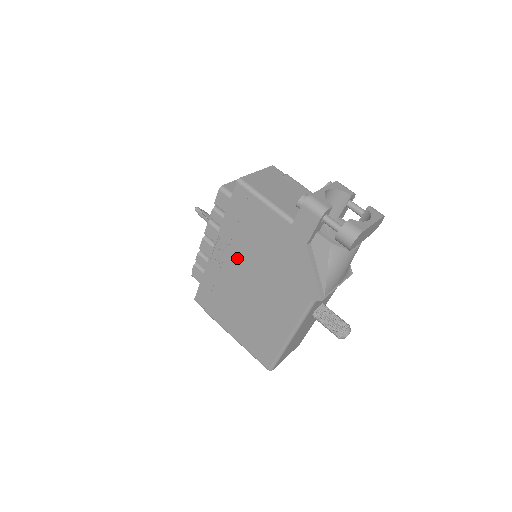
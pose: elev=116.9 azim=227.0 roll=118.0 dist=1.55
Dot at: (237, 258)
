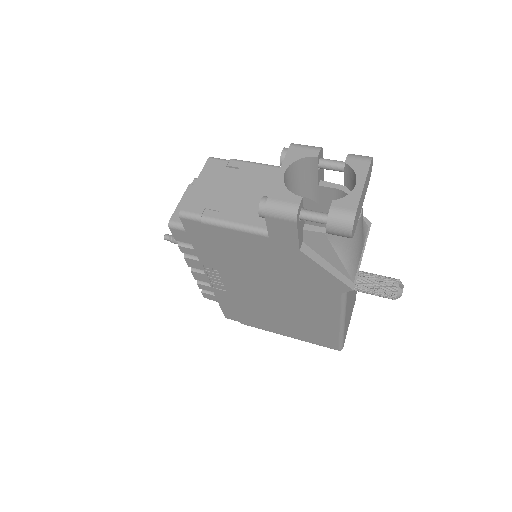
Dot at: (237, 279)
